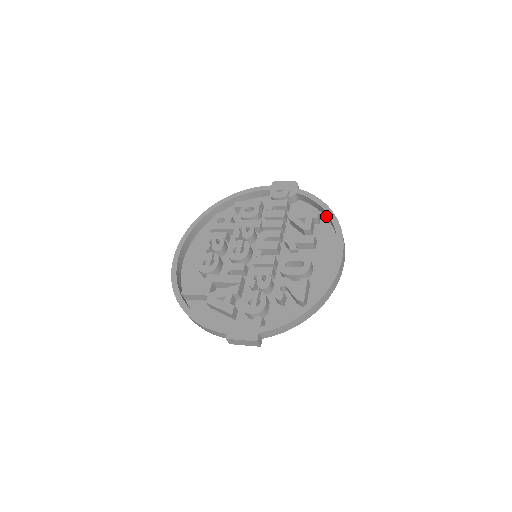
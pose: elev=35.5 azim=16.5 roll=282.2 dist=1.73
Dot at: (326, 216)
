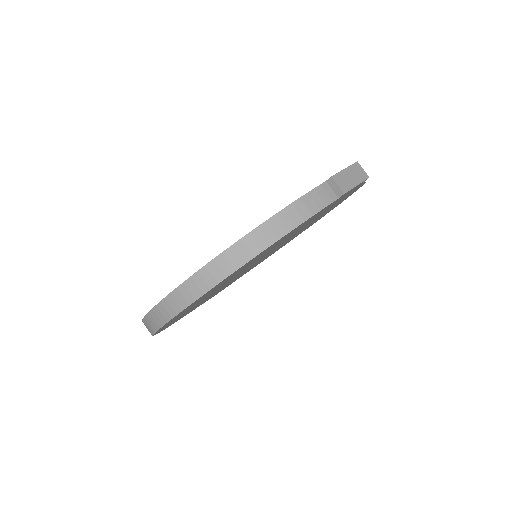
Dot at: occluded
